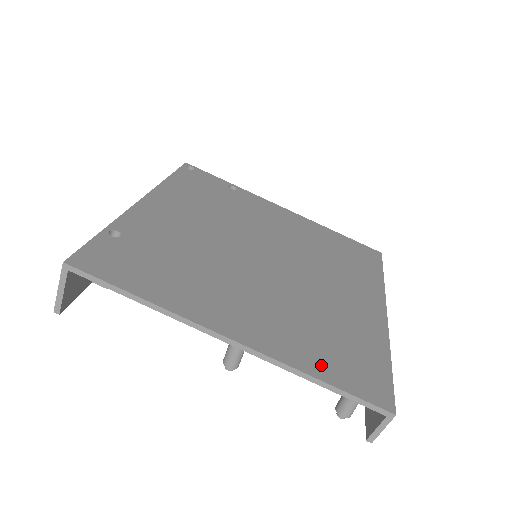
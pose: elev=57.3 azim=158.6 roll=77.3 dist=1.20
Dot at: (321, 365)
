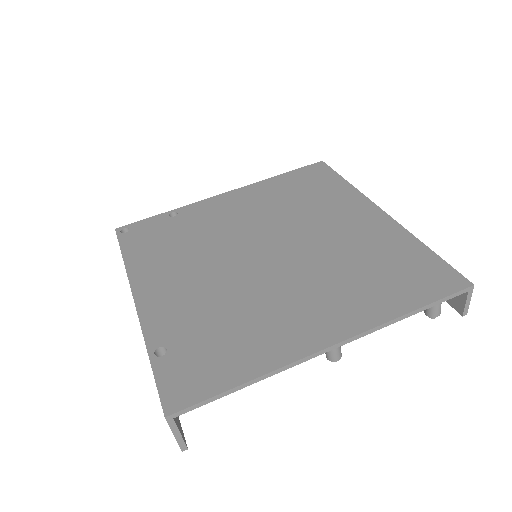
Dot at: (399, 299)
